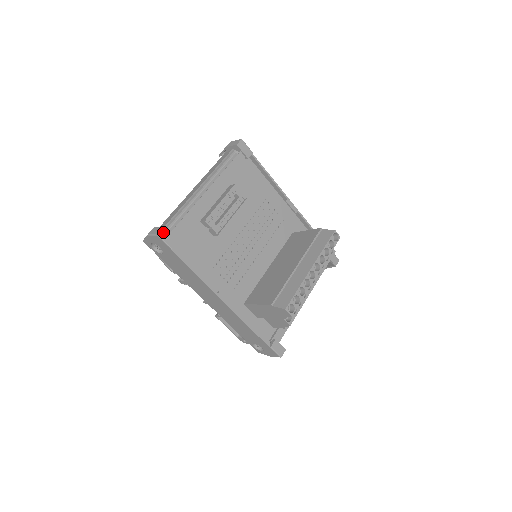
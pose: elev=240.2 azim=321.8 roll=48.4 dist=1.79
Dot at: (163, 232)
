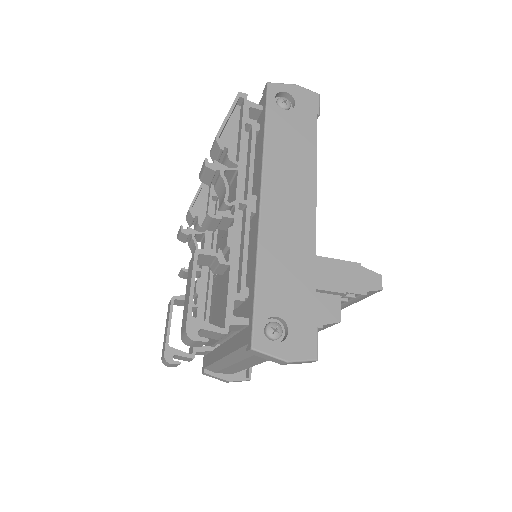
Dot at: occluded
